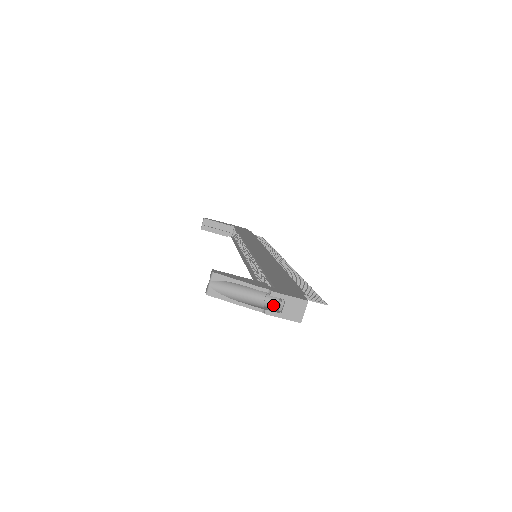
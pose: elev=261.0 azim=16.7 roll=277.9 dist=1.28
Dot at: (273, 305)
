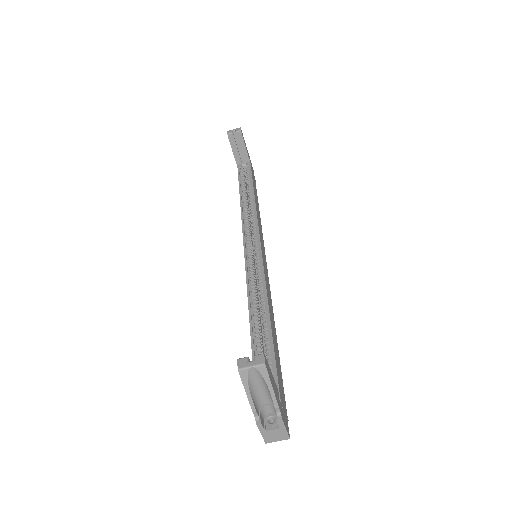
Dot at: (265, 413)
